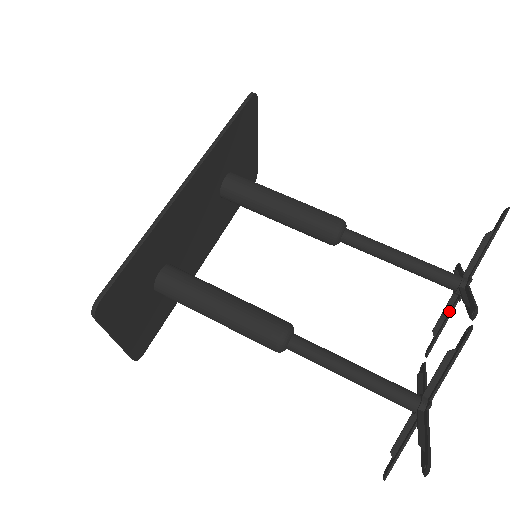
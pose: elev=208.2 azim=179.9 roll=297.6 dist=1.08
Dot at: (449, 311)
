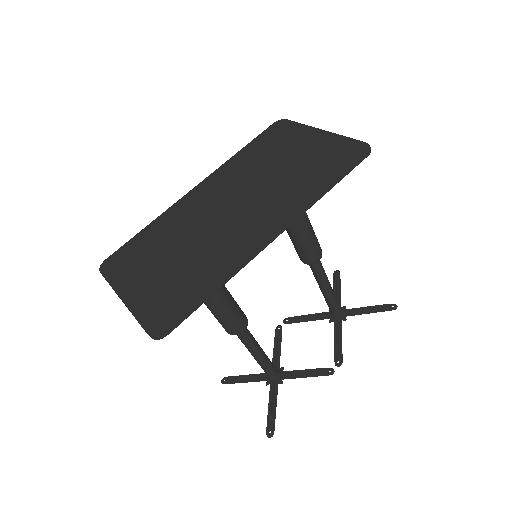
Dot at: (318, 317)
